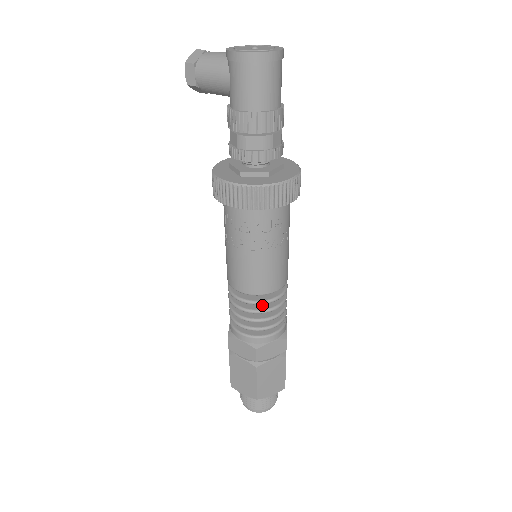
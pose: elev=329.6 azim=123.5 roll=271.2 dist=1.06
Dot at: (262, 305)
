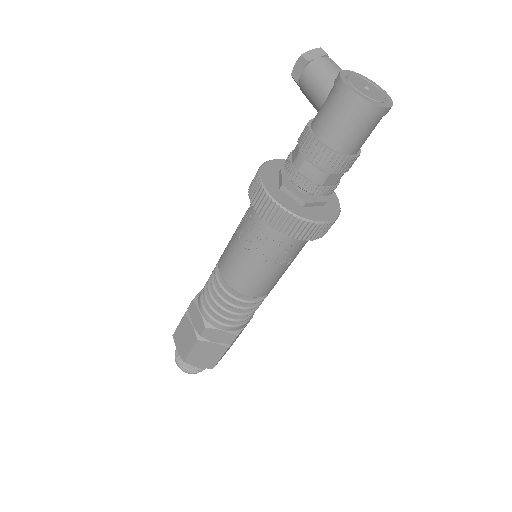
Dot at: occluded
